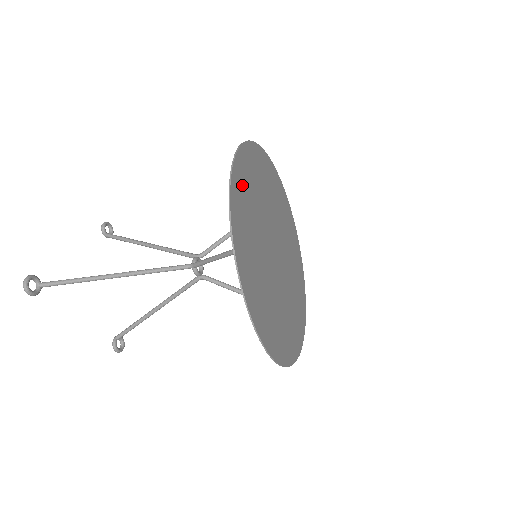
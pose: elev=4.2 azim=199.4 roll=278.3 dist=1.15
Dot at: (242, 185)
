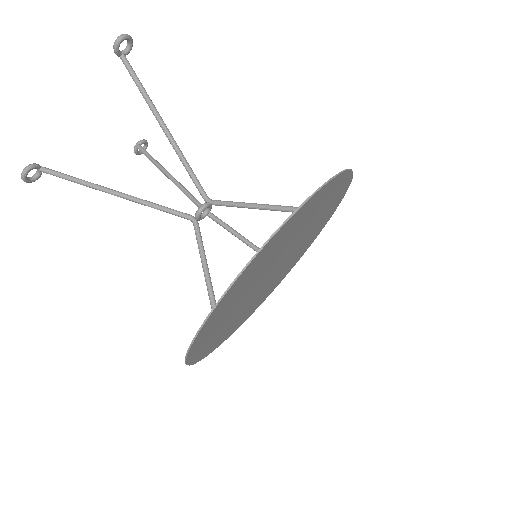
Dot at: (337, 195)
